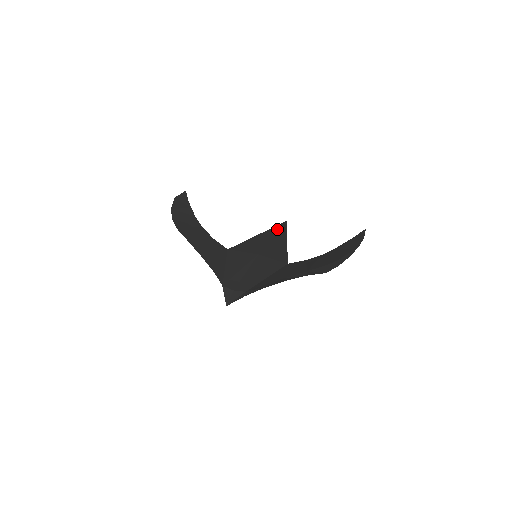
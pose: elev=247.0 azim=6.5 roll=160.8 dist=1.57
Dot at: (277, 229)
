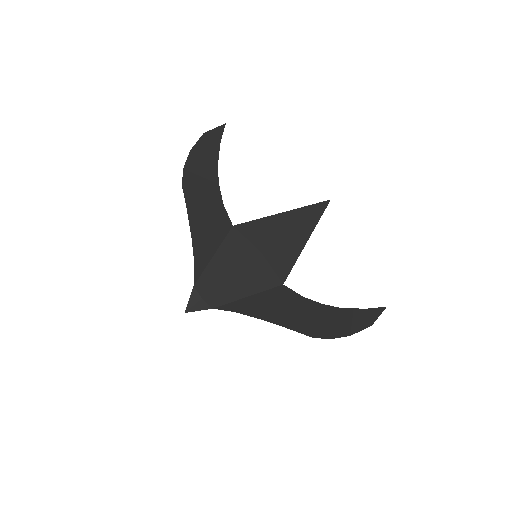
Dot at: (310, 212)
